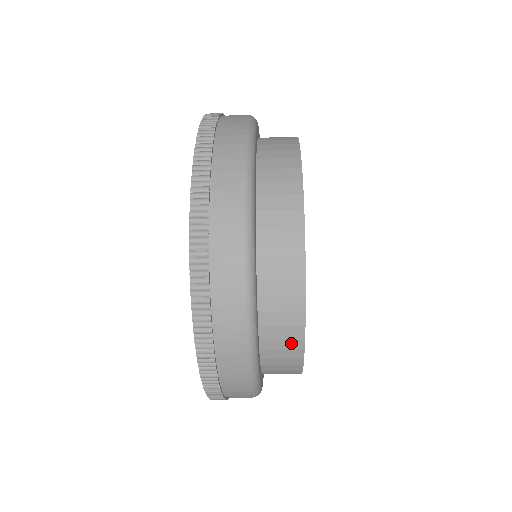
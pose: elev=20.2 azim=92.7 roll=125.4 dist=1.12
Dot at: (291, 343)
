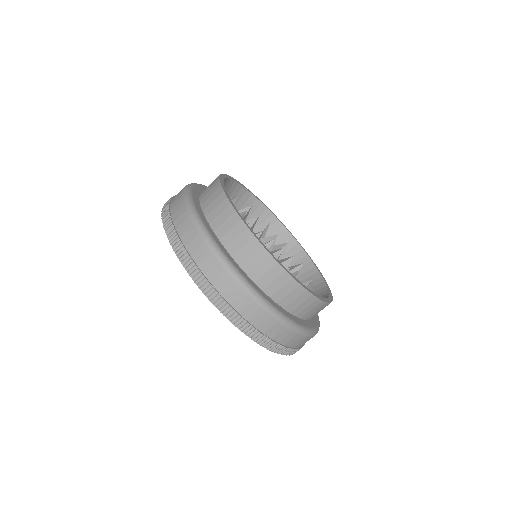
Dot at: (214, 185)
